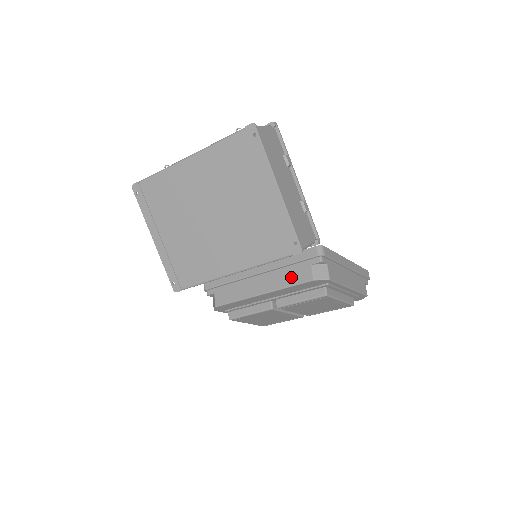
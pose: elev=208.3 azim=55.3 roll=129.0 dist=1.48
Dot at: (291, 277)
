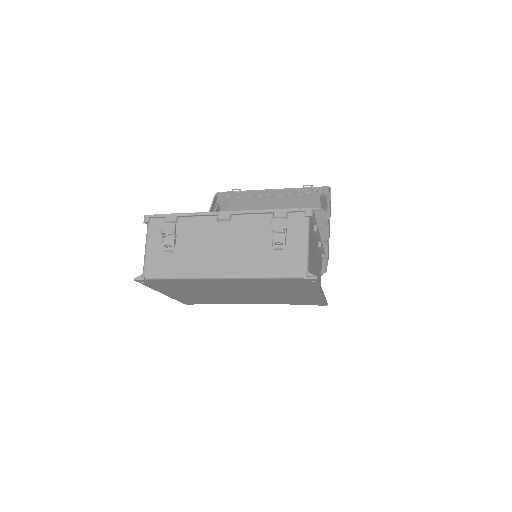
Dot at: occluded
